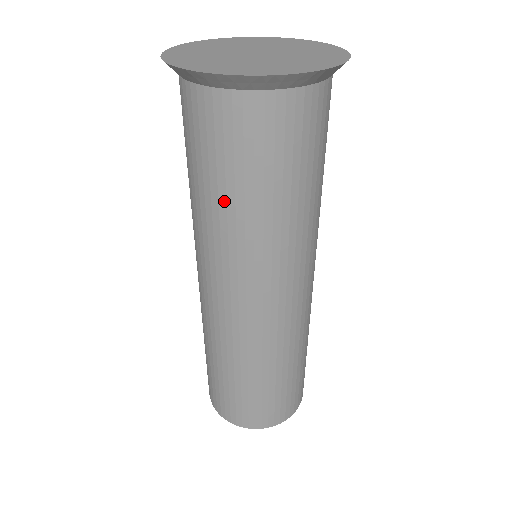
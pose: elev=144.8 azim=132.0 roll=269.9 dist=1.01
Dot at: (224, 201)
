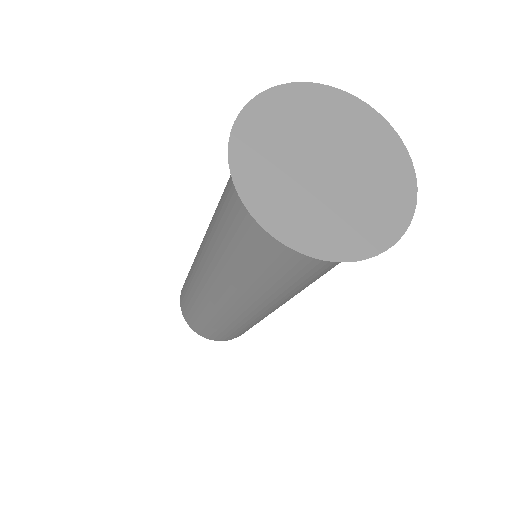
Dot at: (235, 260)
